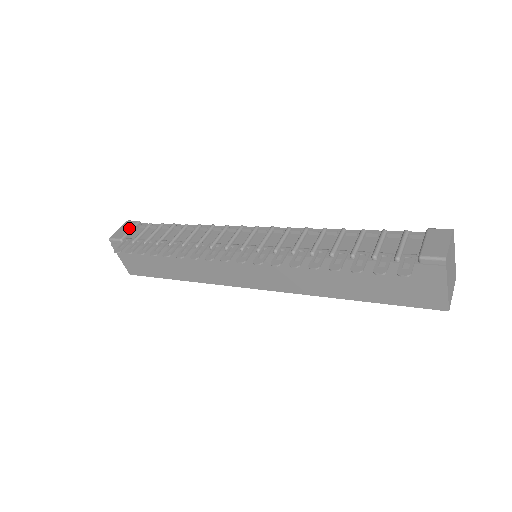
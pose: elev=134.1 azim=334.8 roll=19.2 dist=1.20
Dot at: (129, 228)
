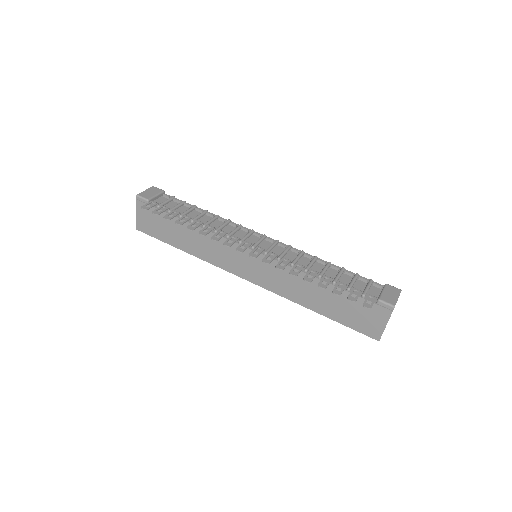
Dot at: (155, 193)
